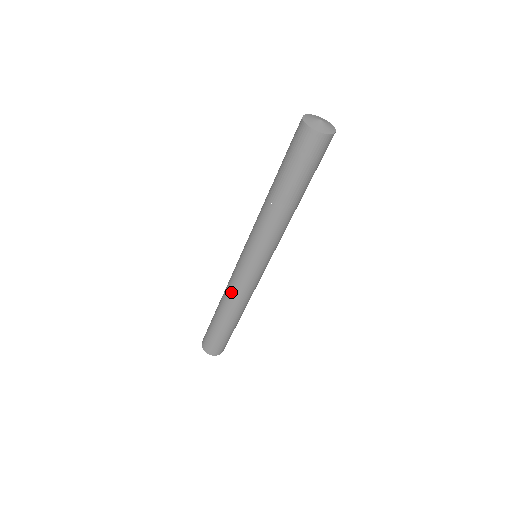
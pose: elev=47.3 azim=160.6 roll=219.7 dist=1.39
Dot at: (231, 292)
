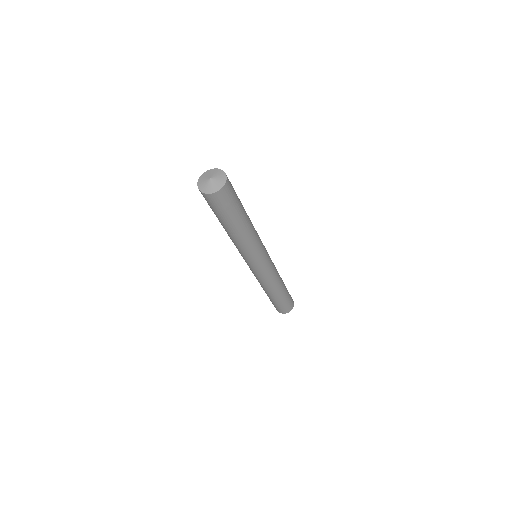
Dot at: occluded
